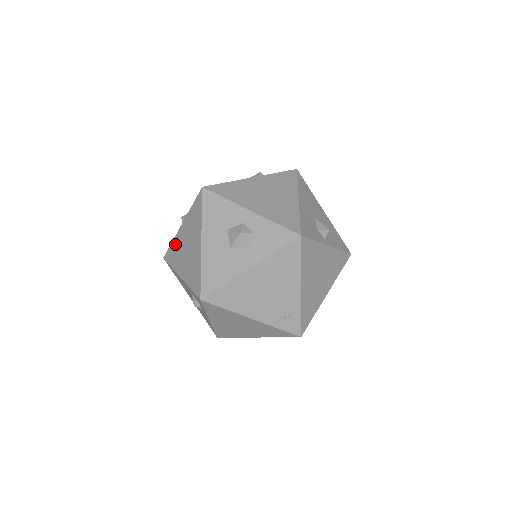
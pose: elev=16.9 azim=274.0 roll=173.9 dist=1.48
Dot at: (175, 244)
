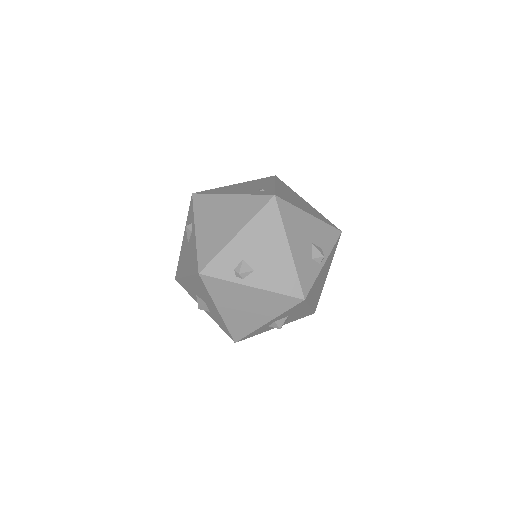
Dot at: occluded
